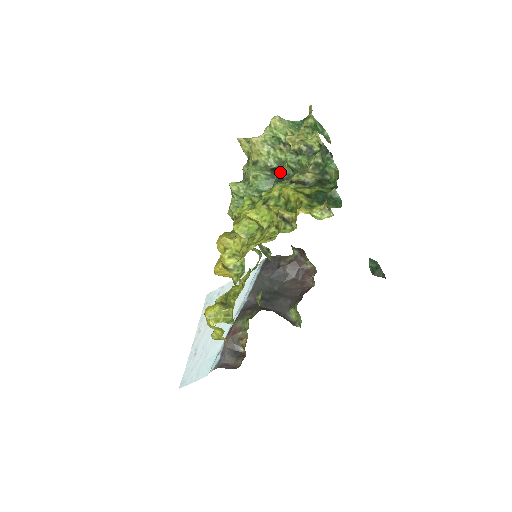
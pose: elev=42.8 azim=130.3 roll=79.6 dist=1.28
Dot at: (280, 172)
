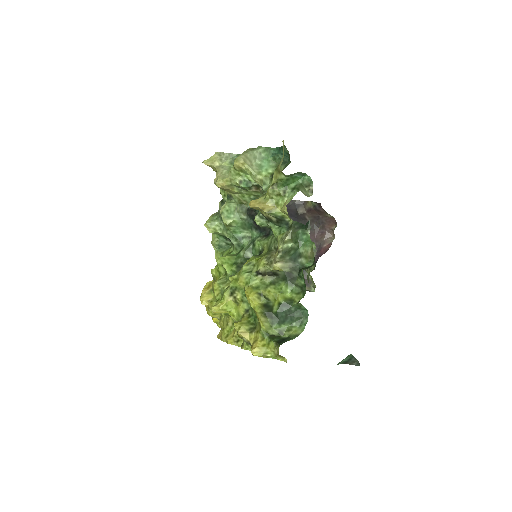
Dot at: occluded
